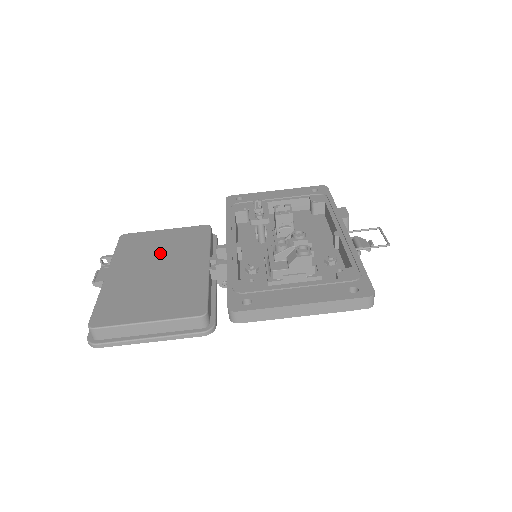
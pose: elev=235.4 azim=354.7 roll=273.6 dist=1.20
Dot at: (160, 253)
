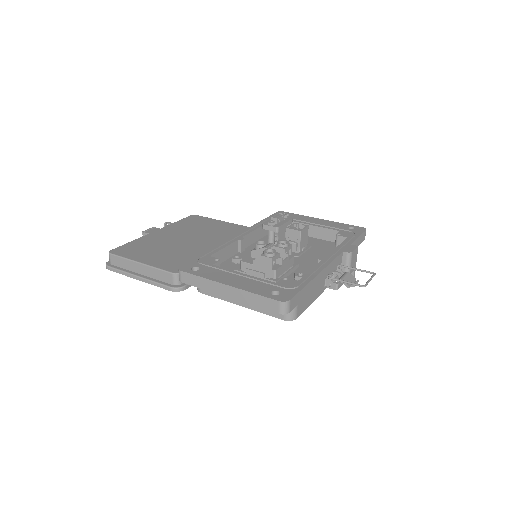
Dot at: (200, 232)
